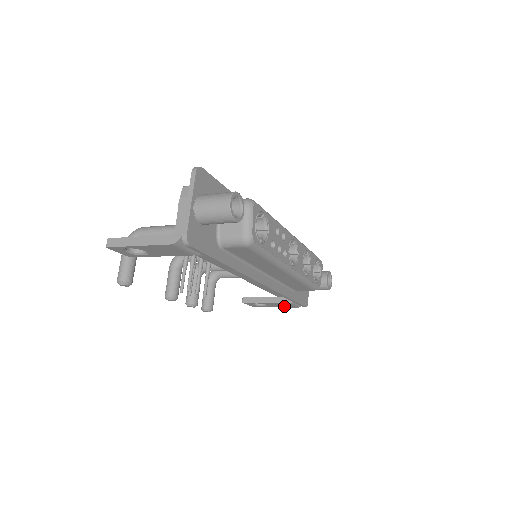
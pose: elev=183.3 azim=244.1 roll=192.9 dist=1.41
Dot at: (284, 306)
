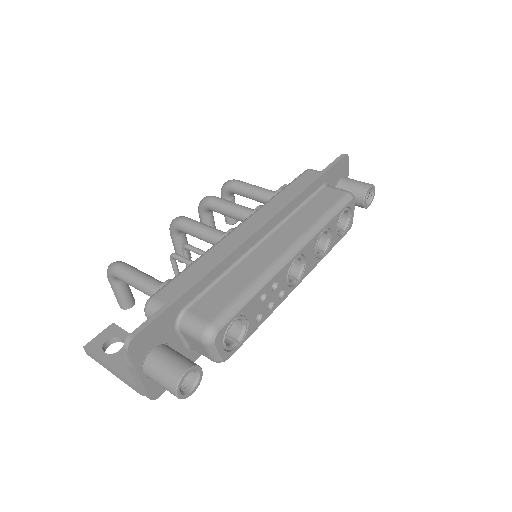
Dot at: occluded
